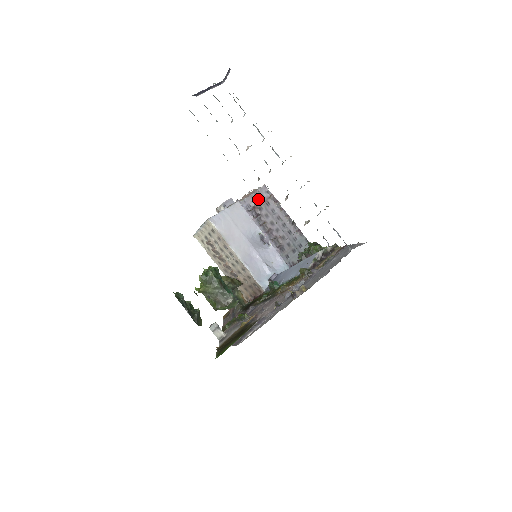
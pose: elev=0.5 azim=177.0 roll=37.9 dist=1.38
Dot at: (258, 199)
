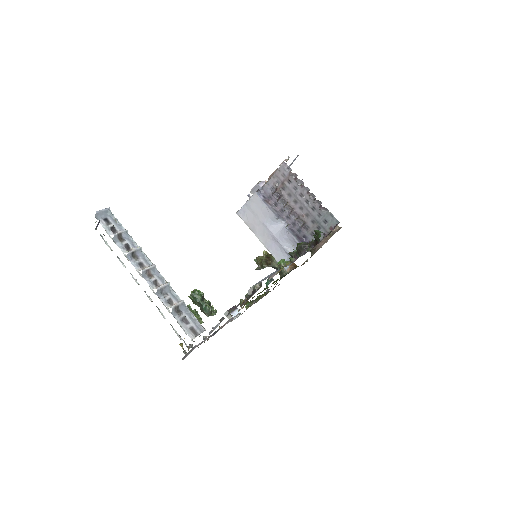
Dot at: (279, 179)
